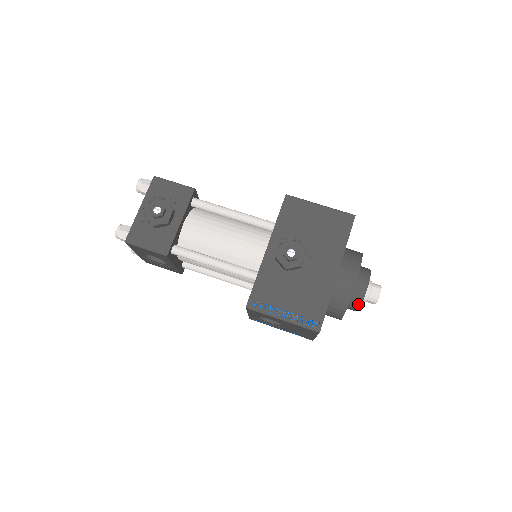
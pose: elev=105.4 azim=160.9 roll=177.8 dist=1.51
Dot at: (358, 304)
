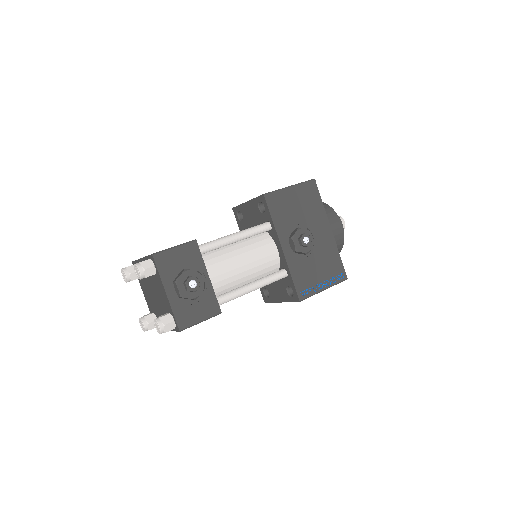
Dot at: occluded
